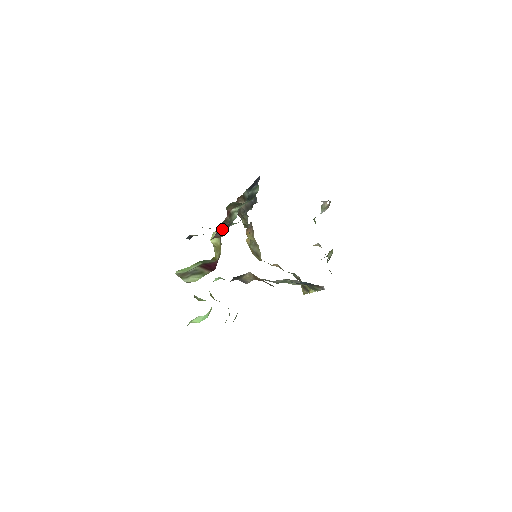
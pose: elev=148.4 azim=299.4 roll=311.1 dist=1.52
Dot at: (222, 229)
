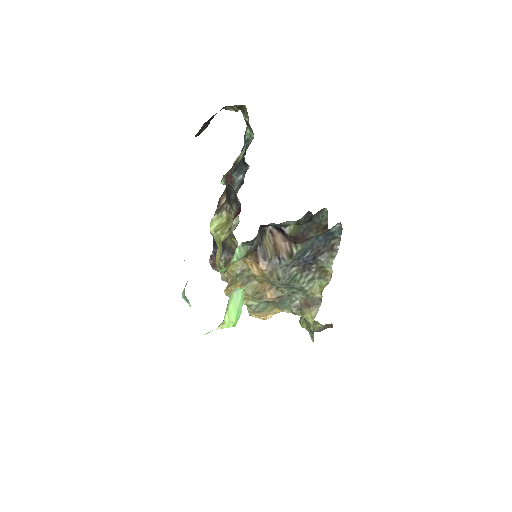
Dot at: occluded
